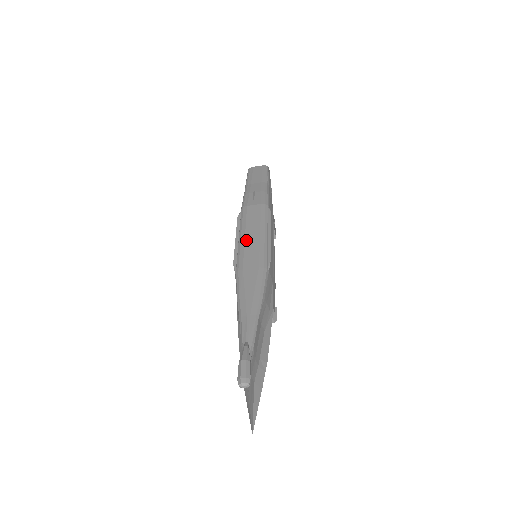
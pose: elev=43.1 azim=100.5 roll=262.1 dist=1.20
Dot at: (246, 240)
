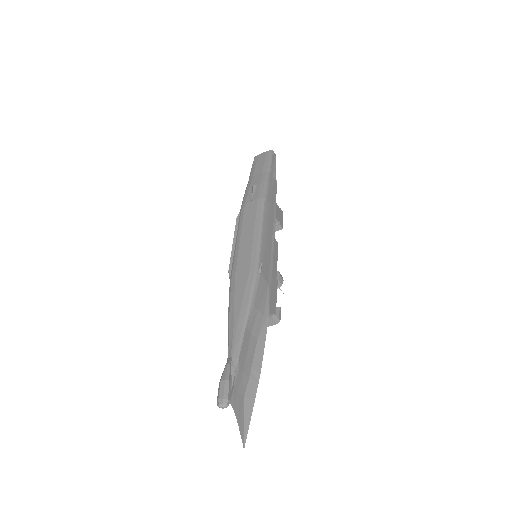
Dot at: (240, 243)
